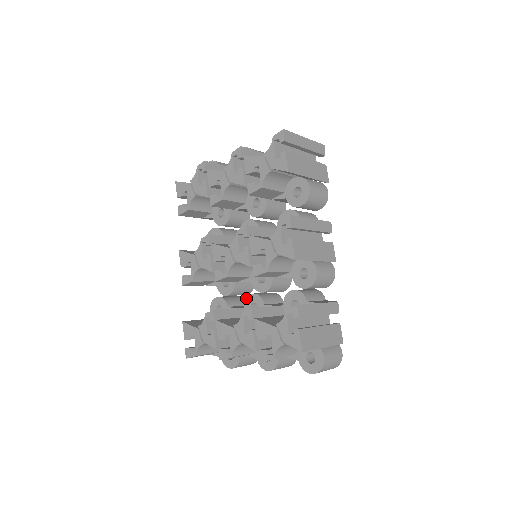
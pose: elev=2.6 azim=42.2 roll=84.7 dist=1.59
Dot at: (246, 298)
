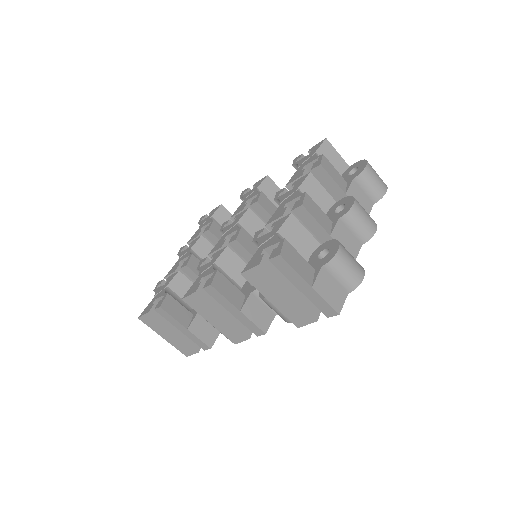
Dot at: occluded
